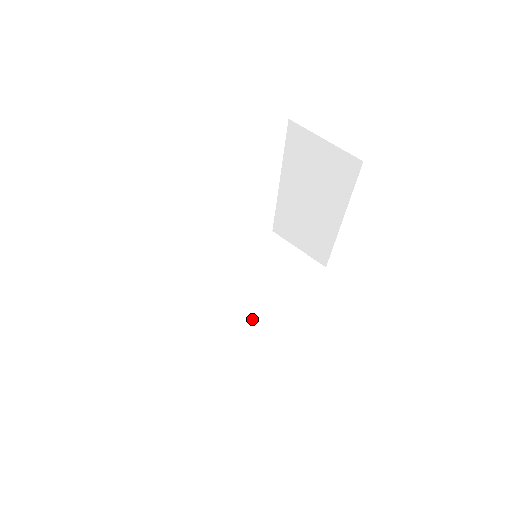
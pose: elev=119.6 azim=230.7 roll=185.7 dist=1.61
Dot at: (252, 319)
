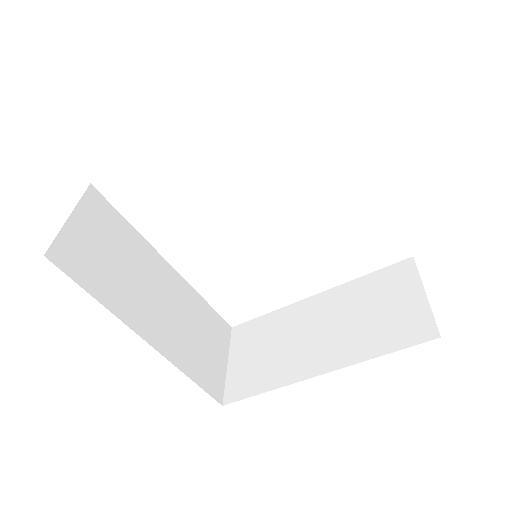
Dot at: (137, 300)
